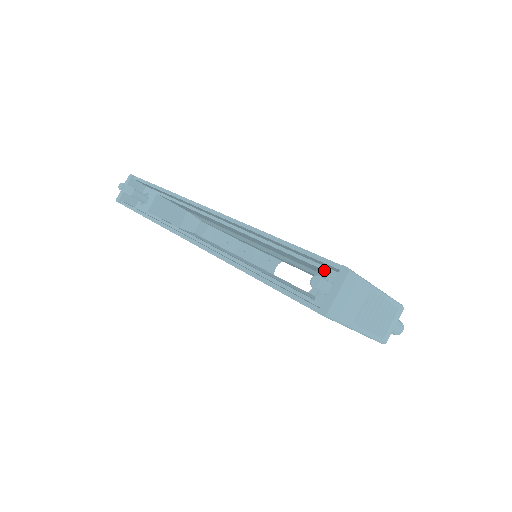
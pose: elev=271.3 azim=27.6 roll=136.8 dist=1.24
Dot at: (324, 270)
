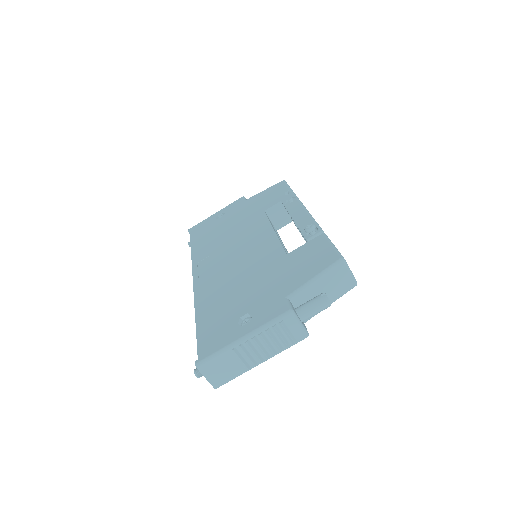
Dot at: occluded
